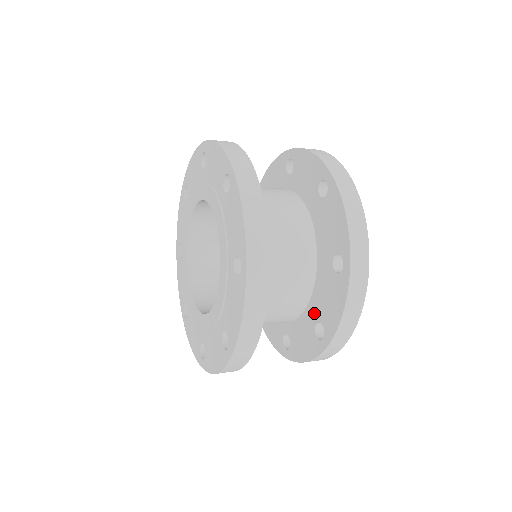
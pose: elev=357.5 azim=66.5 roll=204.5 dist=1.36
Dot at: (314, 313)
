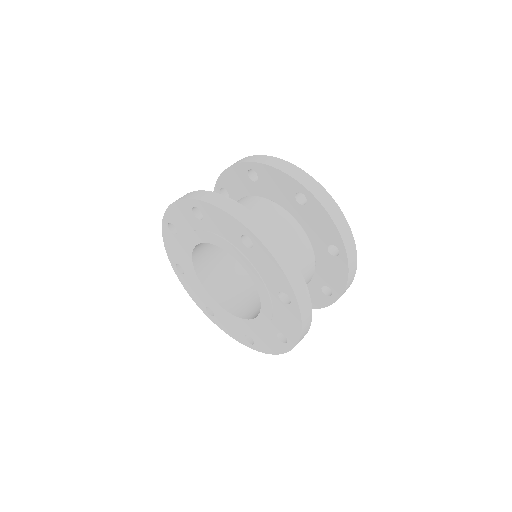
Dot at: occluded
